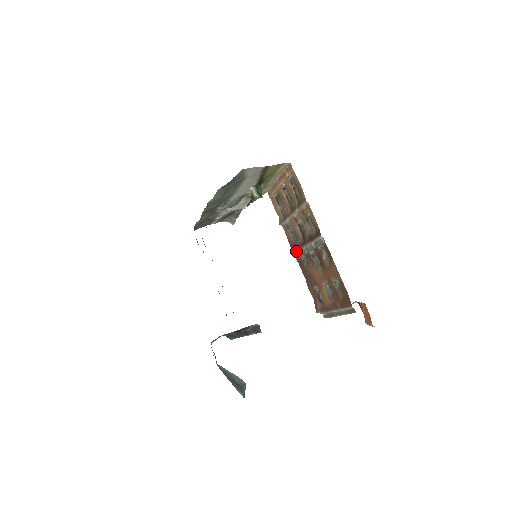
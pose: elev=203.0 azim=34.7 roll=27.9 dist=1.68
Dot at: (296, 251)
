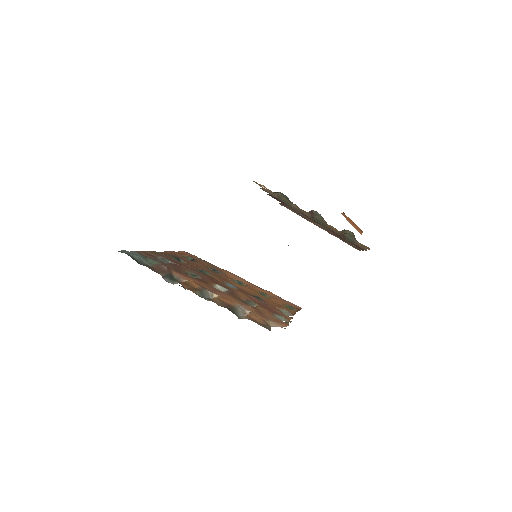
Dot at: occluded
